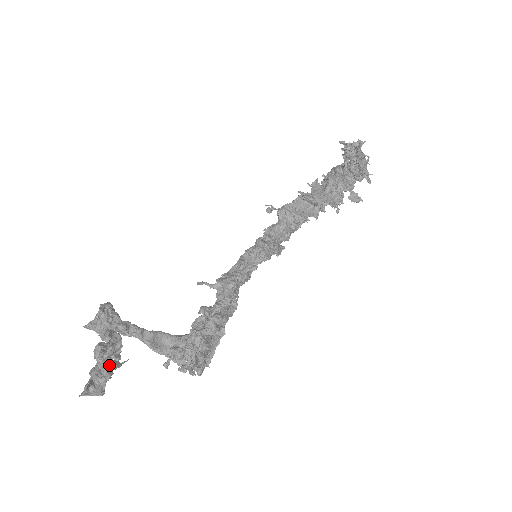
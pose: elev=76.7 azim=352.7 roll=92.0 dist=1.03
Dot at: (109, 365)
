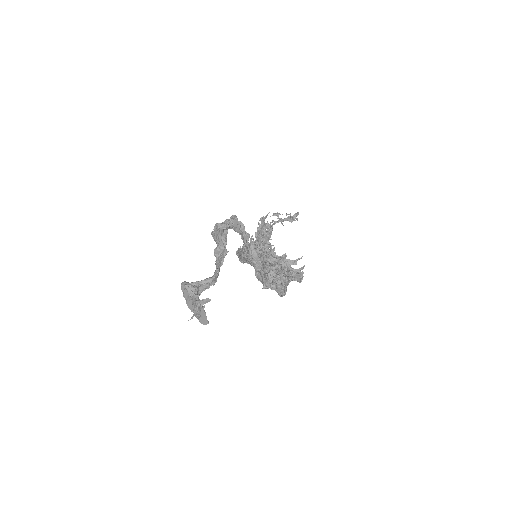
Dot at: occluded
